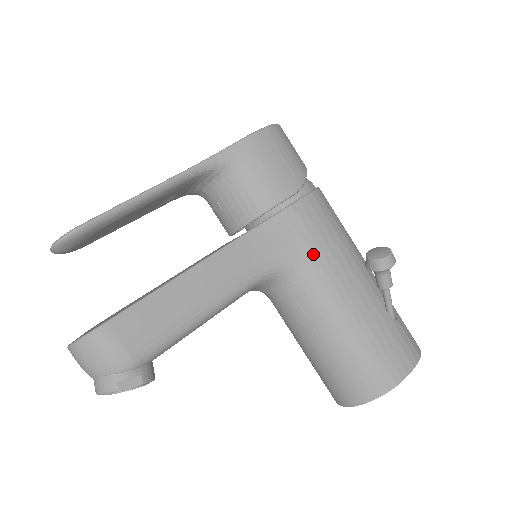
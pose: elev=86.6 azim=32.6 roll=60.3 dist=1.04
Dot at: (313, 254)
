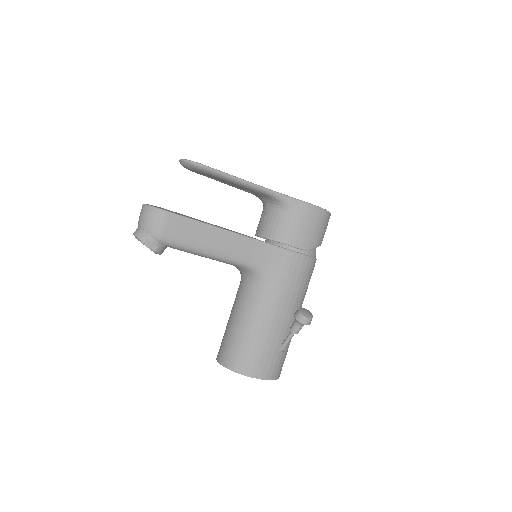
Dot at: (279, 282)
